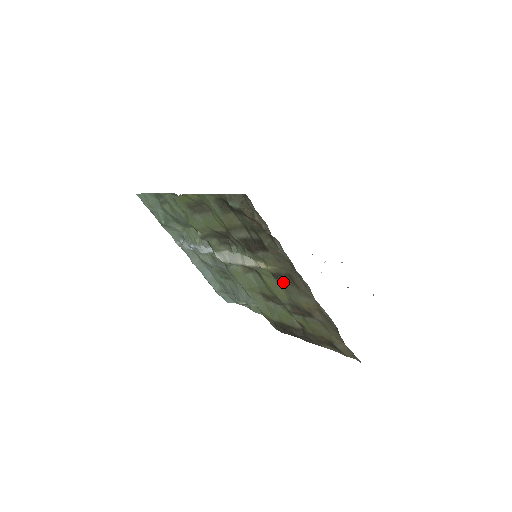
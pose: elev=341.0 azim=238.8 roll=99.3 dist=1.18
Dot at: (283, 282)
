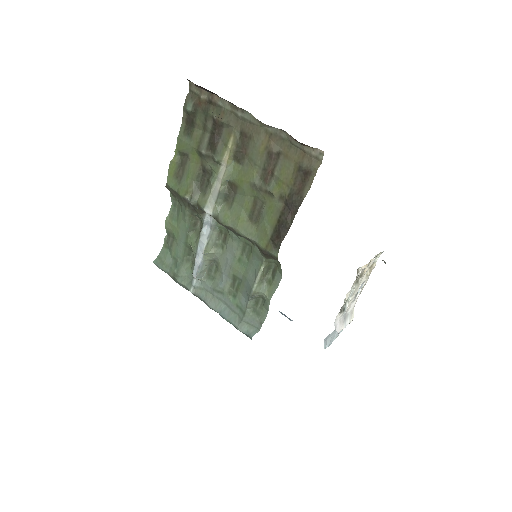
Dot at: (245, 156)
